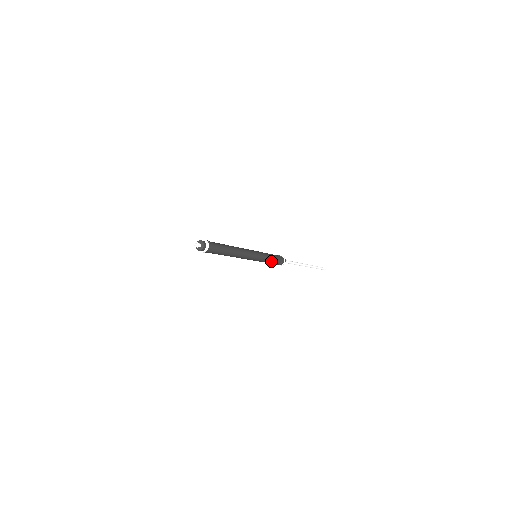
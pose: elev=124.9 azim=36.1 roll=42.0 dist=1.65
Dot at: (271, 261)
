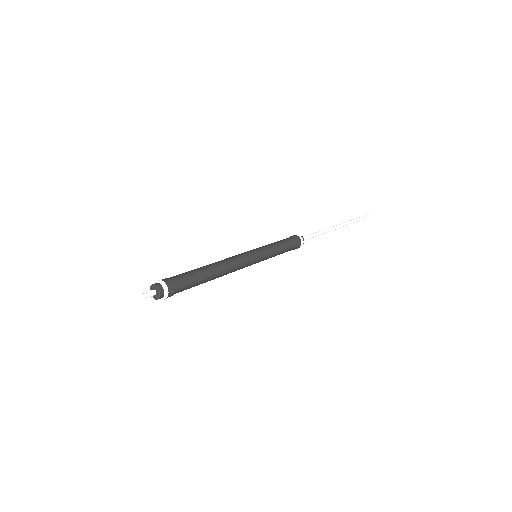
Dot at: occluded
